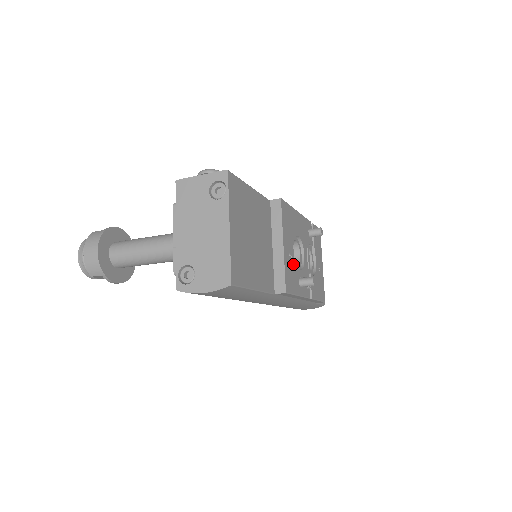
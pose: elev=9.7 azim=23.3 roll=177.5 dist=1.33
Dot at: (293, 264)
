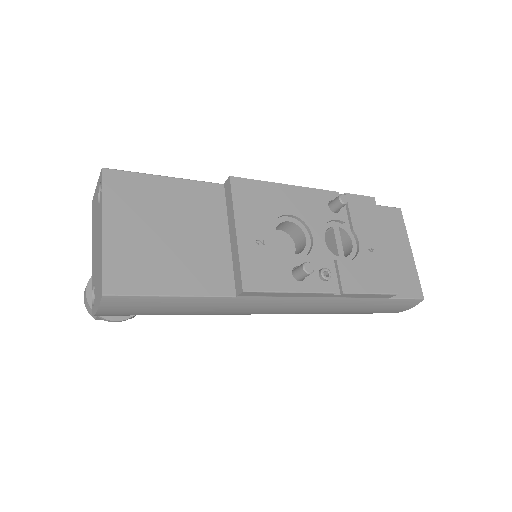
Dot at: (271, 252)
